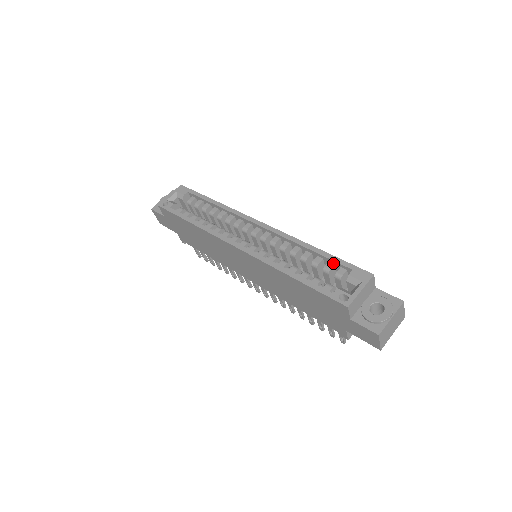
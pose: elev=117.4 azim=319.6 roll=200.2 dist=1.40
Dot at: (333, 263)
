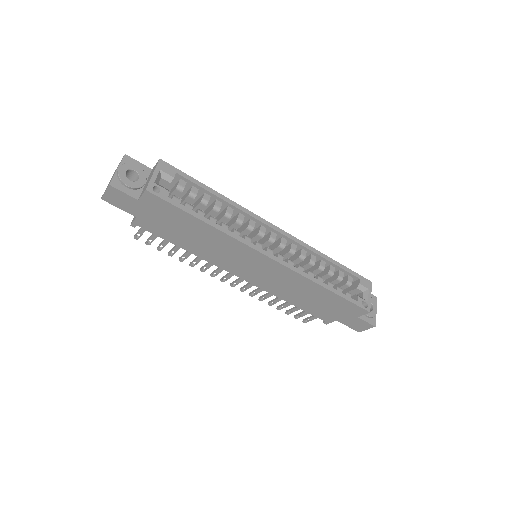
Dot at: (343, 272)
